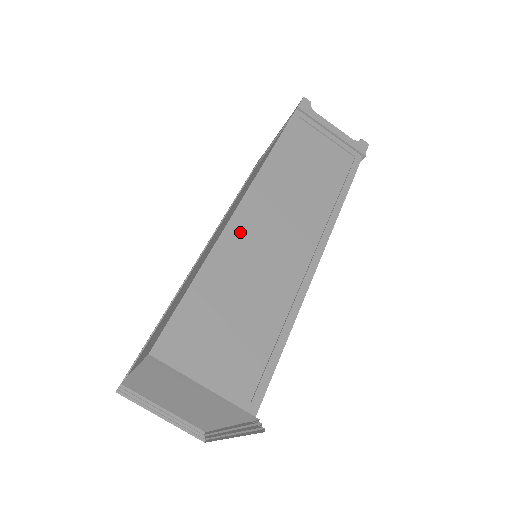
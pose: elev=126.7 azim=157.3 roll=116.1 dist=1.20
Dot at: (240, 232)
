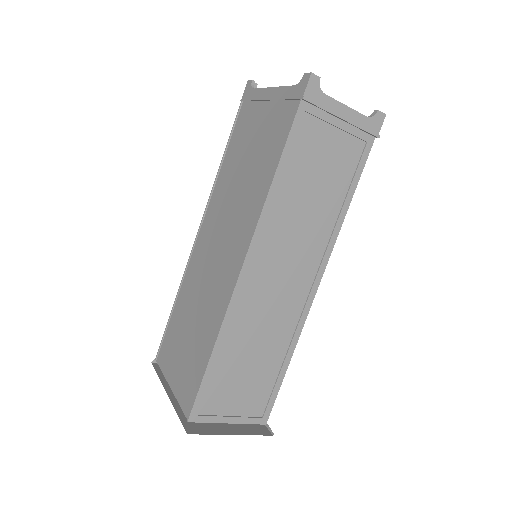
Dot at: (245, 295)
